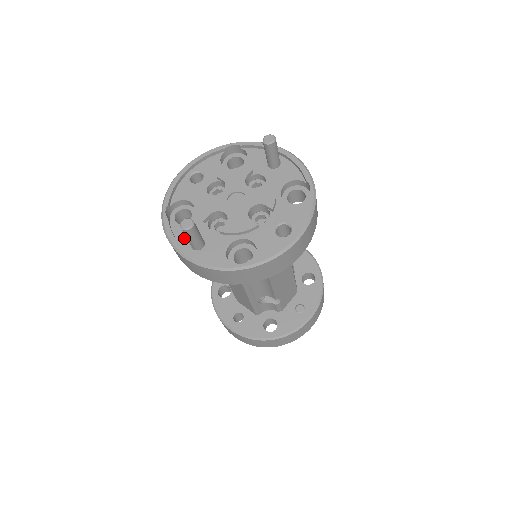
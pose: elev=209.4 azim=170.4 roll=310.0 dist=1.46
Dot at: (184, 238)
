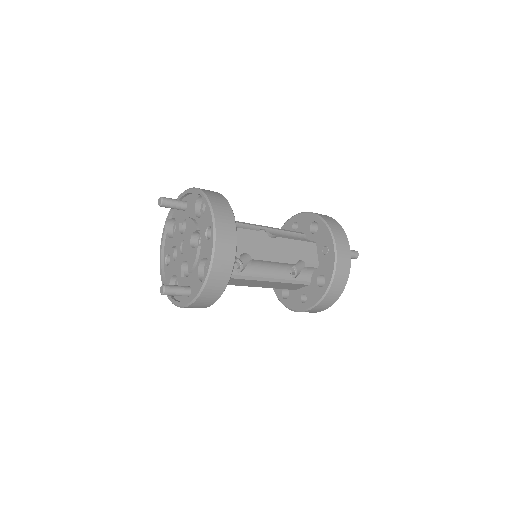
Dot at: (182, 297)
